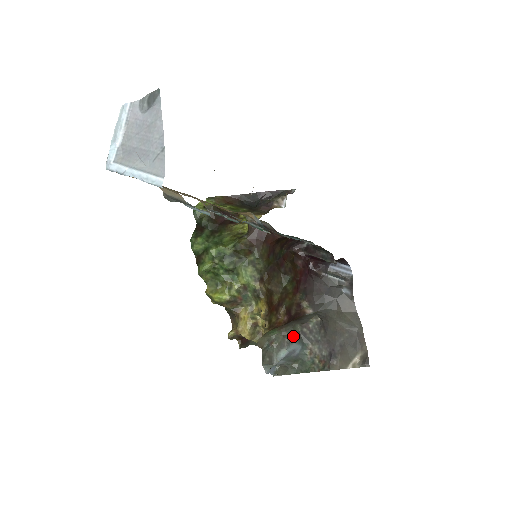
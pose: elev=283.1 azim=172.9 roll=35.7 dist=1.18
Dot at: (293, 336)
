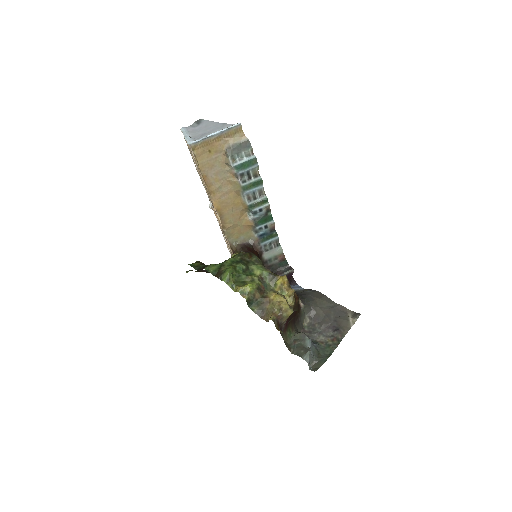
Dot at: occluded
